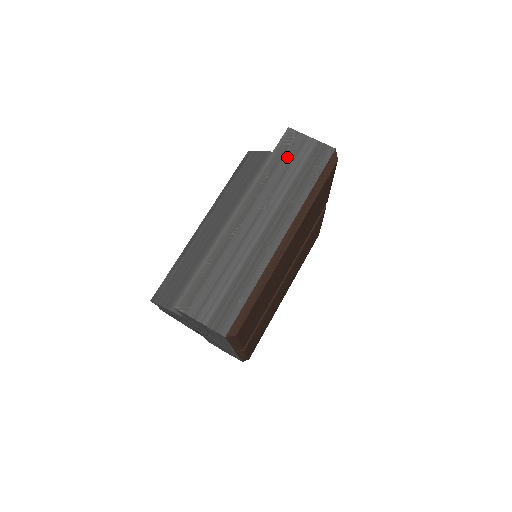
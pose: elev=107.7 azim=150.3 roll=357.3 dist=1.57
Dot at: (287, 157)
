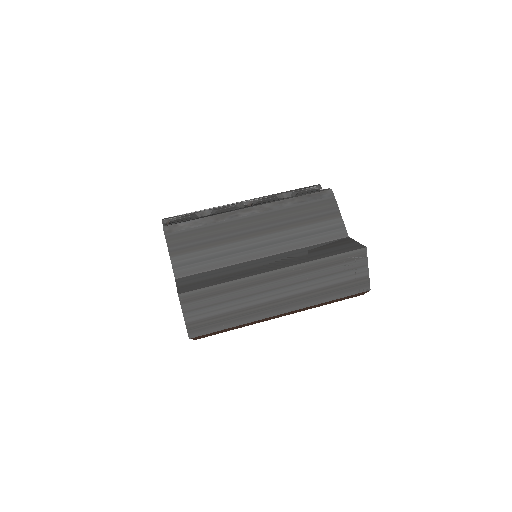
Dot at: (342, 267)
